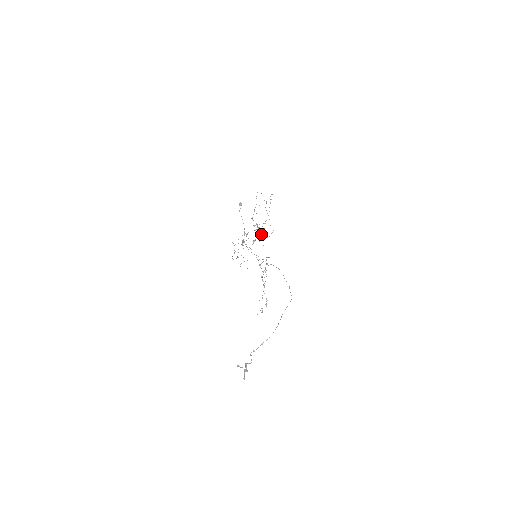
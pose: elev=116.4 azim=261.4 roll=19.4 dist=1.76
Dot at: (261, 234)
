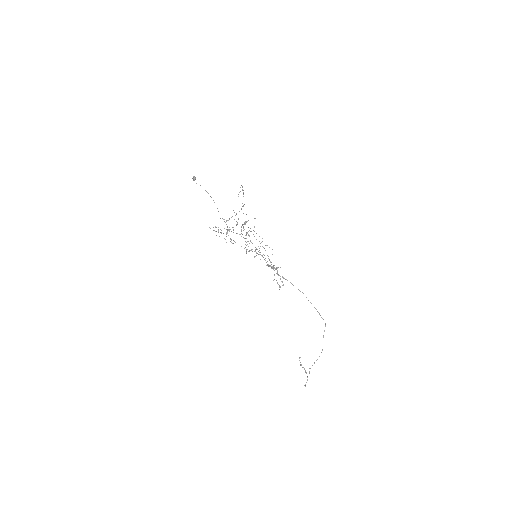
Dot at: occluded
